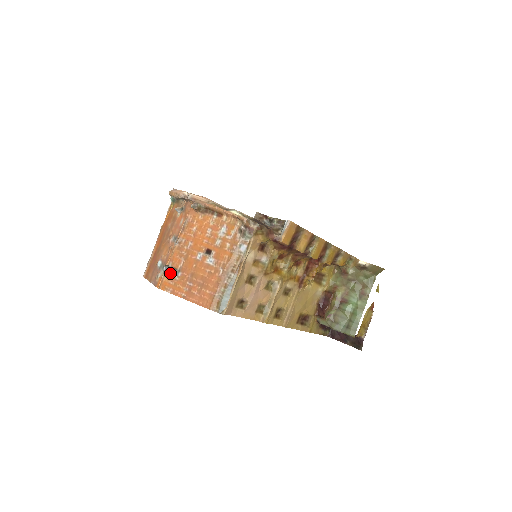
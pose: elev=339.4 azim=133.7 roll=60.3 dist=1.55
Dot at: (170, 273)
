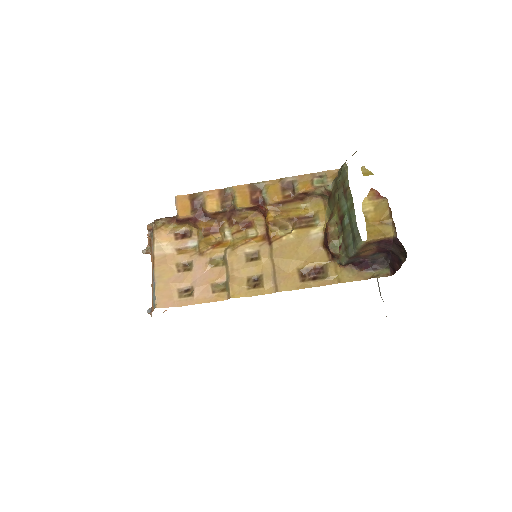
Dot at: occluded
